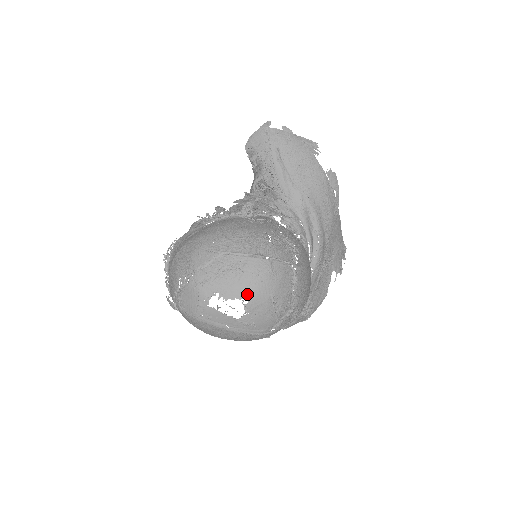
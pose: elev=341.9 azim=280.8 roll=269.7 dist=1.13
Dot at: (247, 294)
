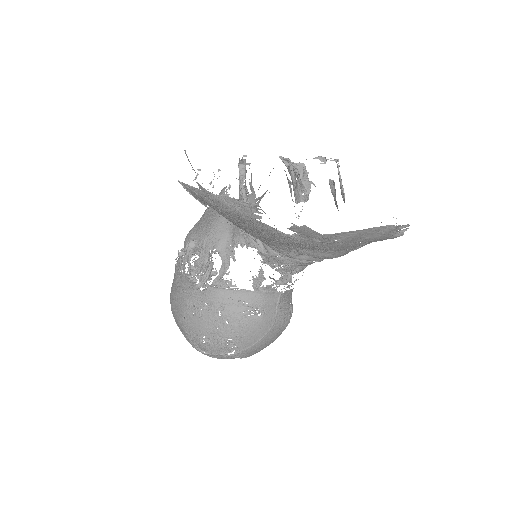
Dot at: occluded
